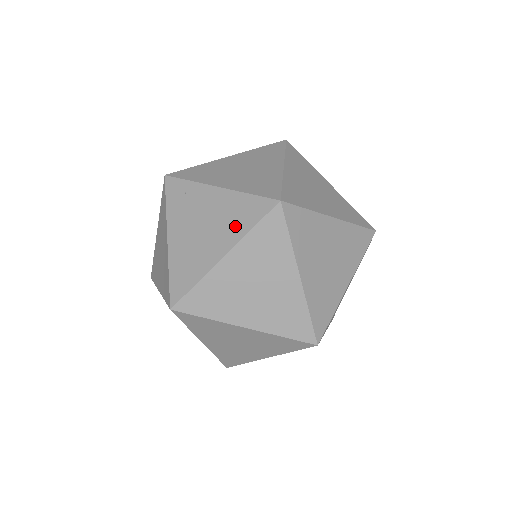
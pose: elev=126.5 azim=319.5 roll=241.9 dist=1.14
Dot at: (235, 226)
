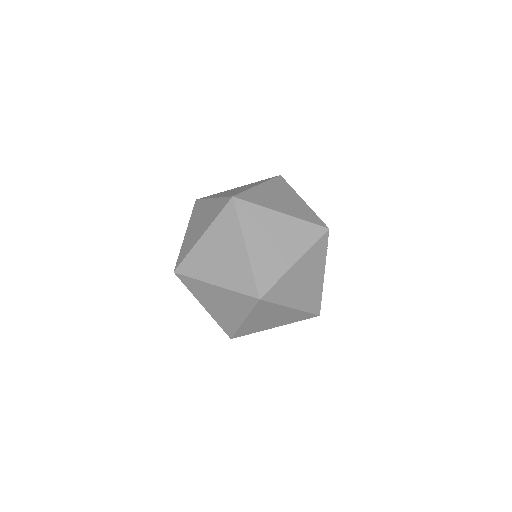
Dot at: (232, 279)
